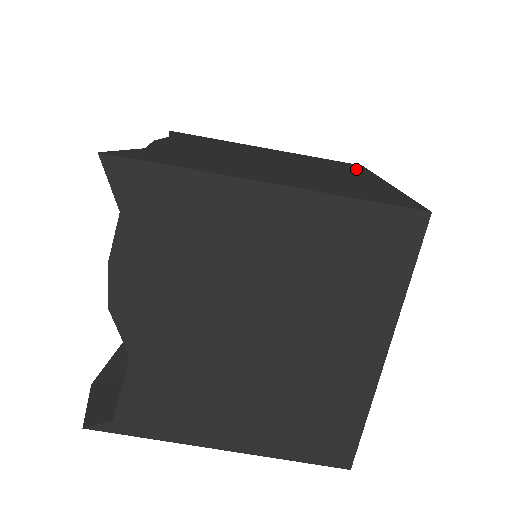
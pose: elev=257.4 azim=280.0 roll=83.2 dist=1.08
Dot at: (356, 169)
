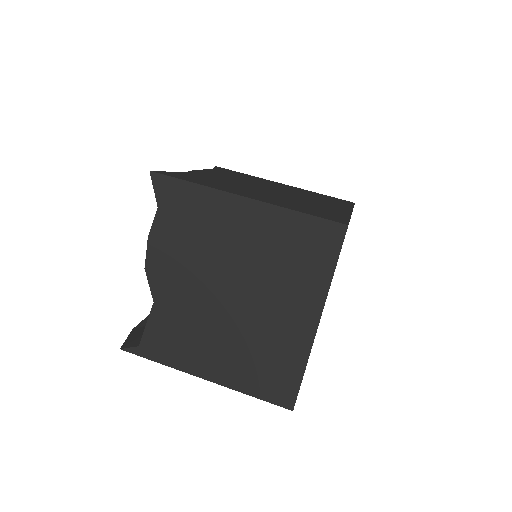
Dot at: (341, 203)
